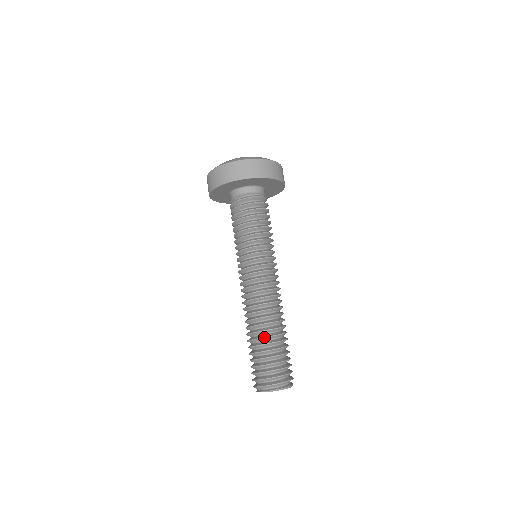
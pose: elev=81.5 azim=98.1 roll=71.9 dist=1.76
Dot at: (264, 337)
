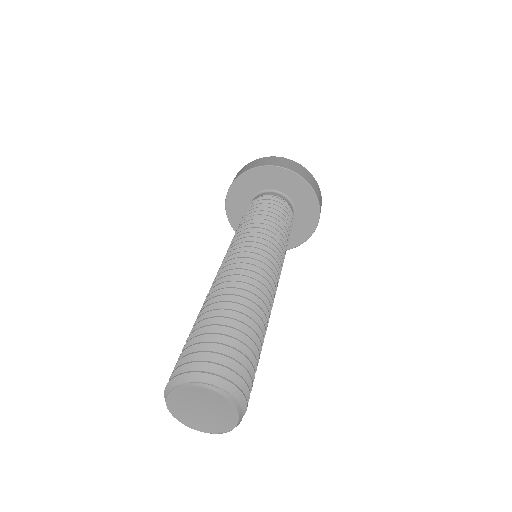
Dot at: (234, 310)
